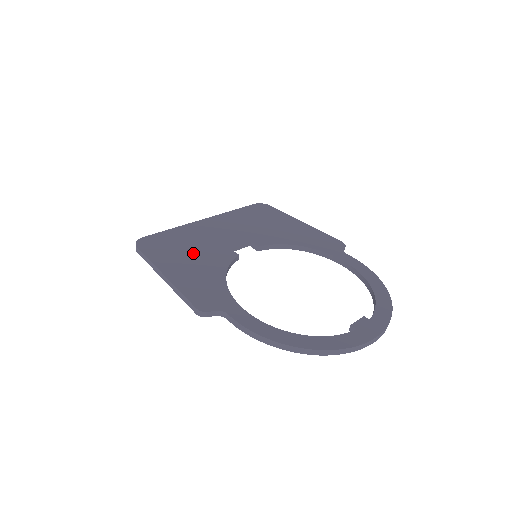
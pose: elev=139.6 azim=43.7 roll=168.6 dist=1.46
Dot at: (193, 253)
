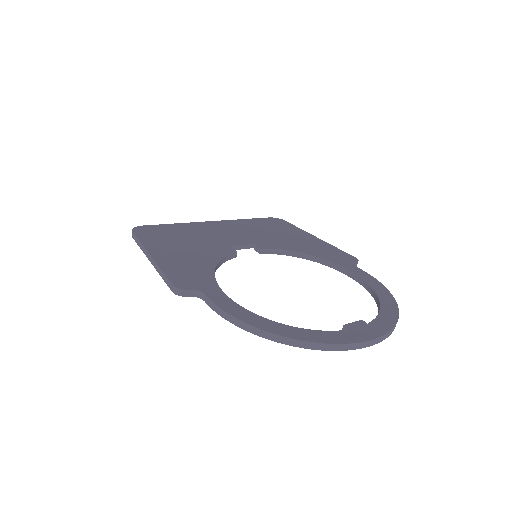
Dot at: (189, 244)
